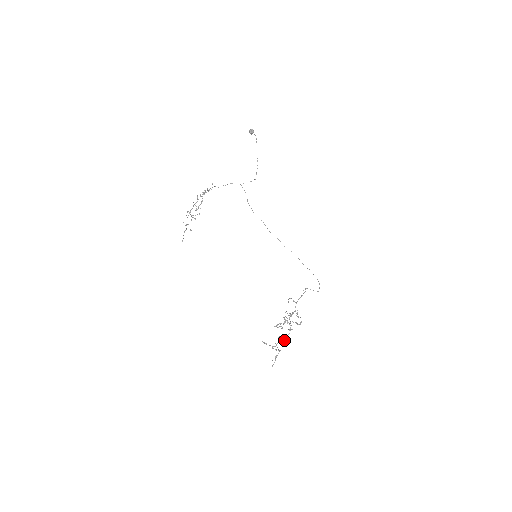
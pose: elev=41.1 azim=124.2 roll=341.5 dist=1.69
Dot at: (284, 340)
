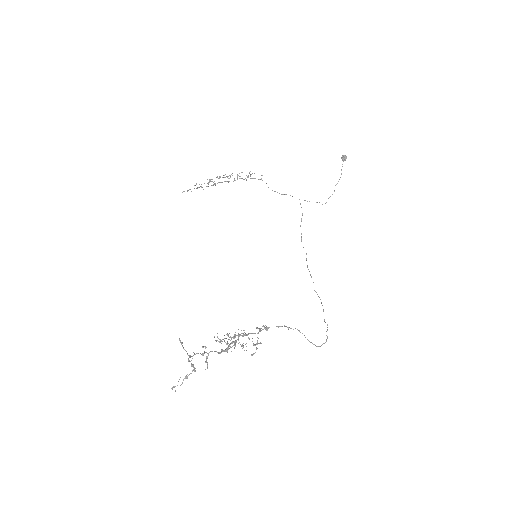
Dot at: (208, 355)
